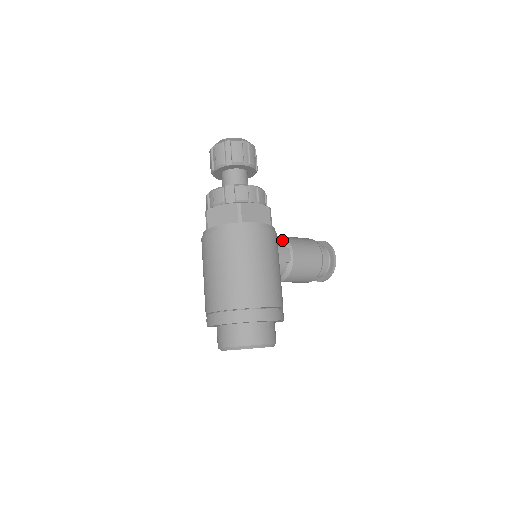
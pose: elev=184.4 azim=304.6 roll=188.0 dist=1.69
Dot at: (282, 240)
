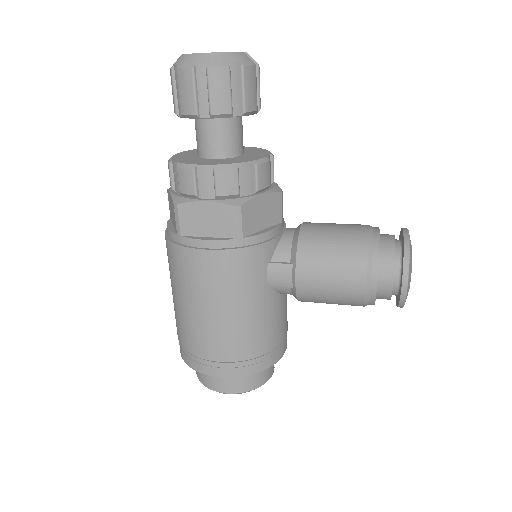
Dot at: (292, 243)
